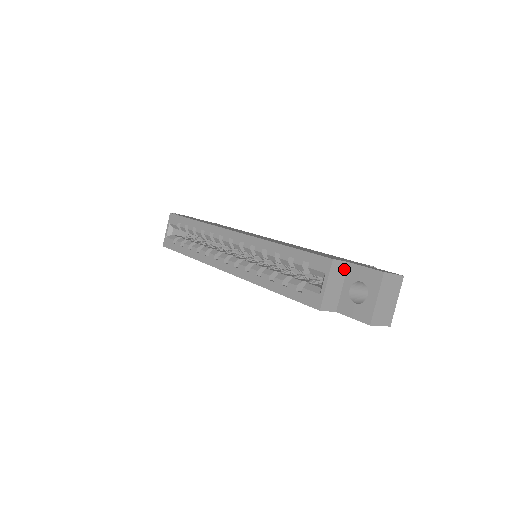
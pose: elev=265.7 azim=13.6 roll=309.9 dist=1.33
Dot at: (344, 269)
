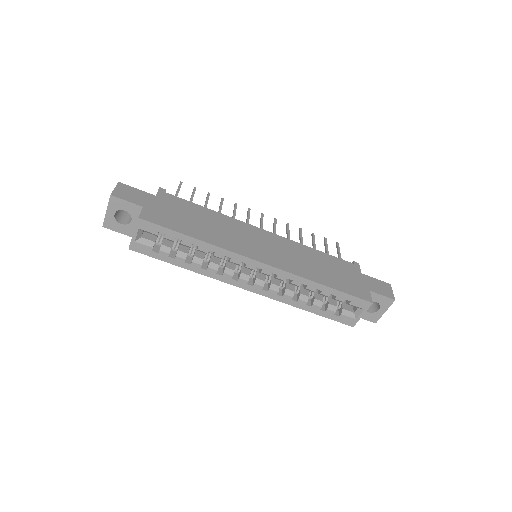
Dot at: occluded
